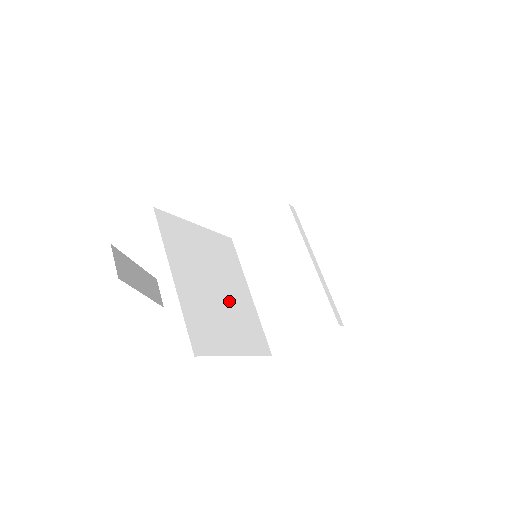
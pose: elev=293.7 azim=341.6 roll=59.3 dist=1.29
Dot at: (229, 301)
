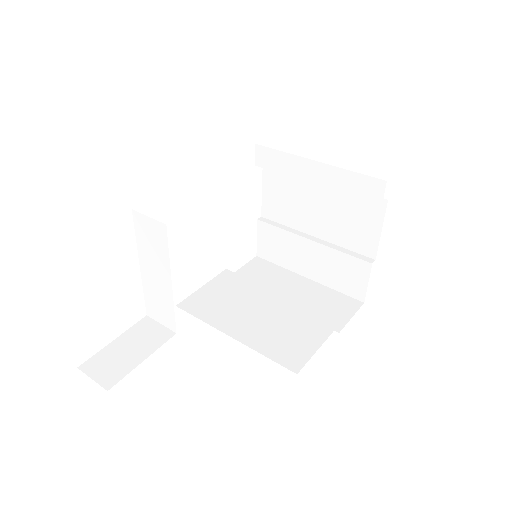
Dot at: occluded
